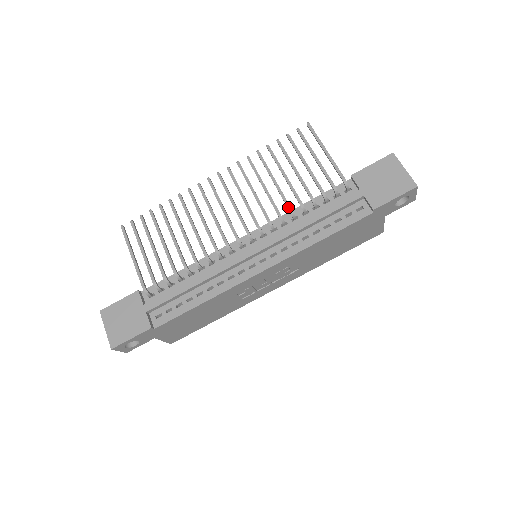
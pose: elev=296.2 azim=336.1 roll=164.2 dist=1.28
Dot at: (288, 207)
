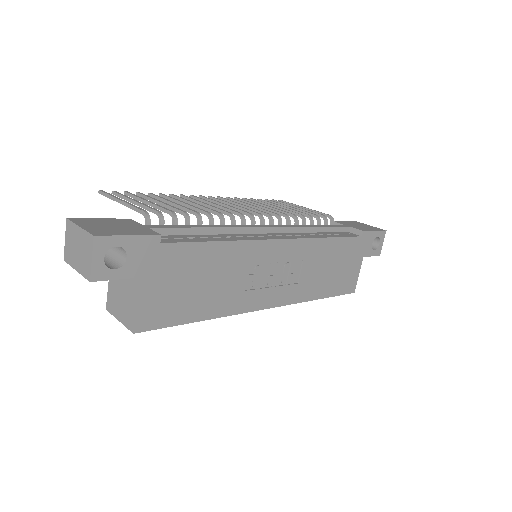
Dot at: occluded
